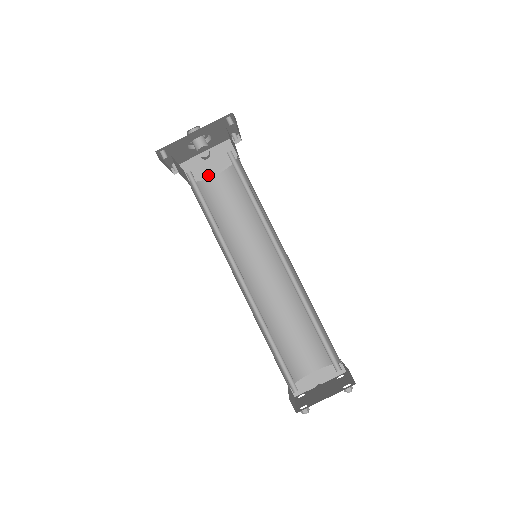
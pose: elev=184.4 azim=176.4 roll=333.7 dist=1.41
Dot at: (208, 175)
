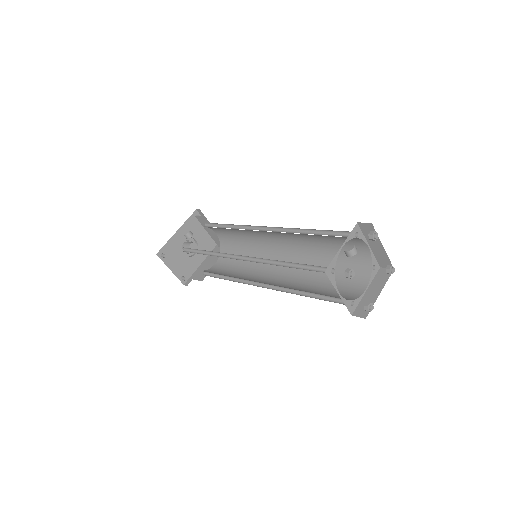
Dot at: occluded
